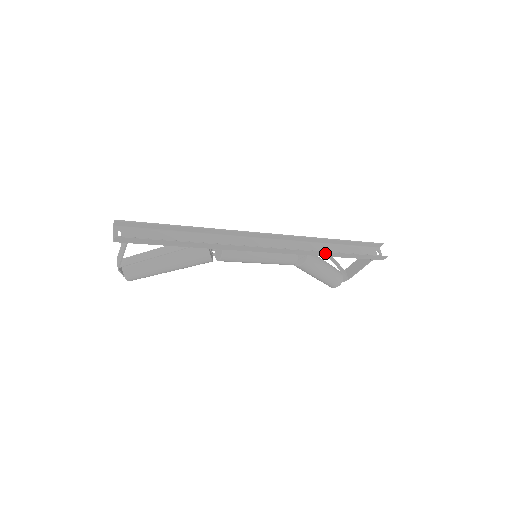
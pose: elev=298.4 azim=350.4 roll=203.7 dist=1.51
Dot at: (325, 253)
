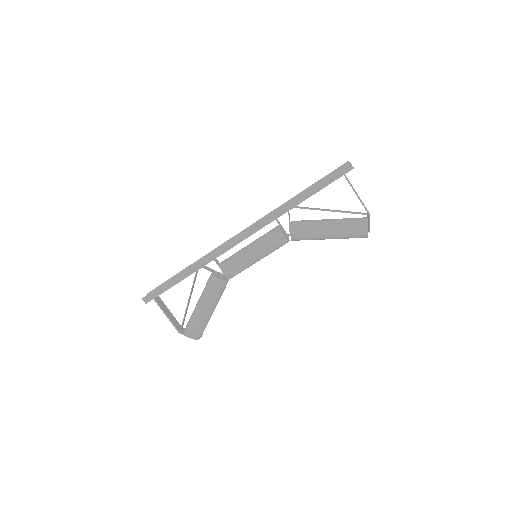
Dot at: (287, 206)
